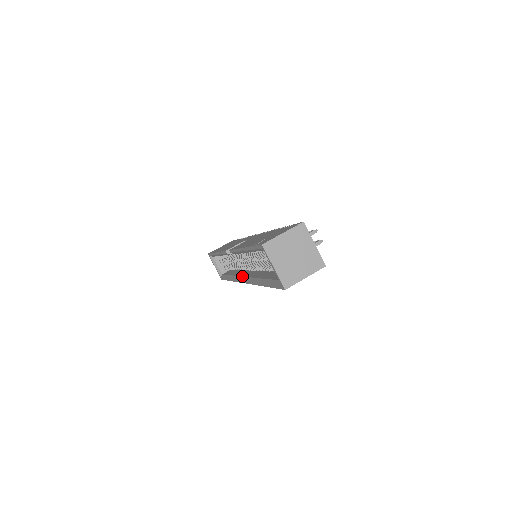
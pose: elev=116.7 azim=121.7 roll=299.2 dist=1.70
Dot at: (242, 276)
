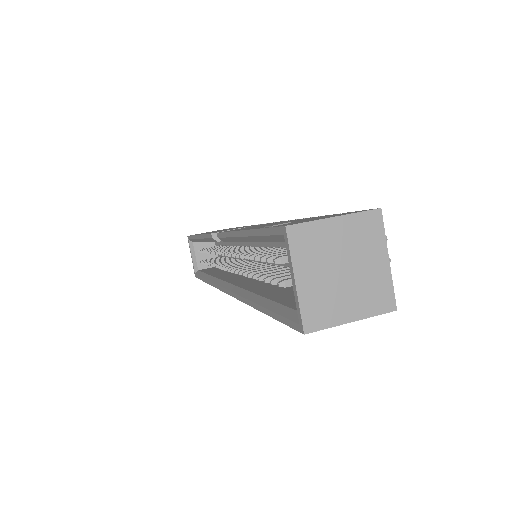
Dot at: (225, 280)
